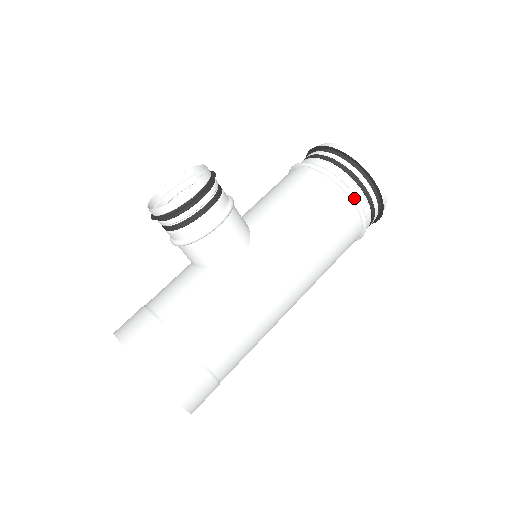
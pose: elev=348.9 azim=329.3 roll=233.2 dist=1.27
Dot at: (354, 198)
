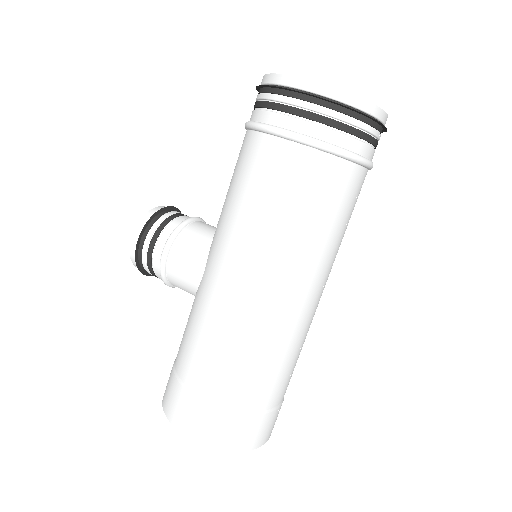
Dot at: (271, 130)
